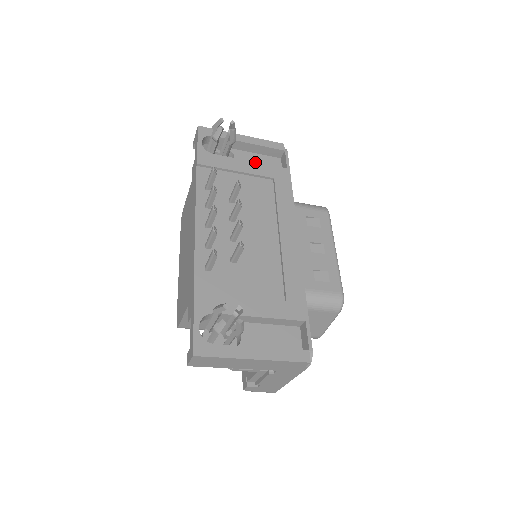
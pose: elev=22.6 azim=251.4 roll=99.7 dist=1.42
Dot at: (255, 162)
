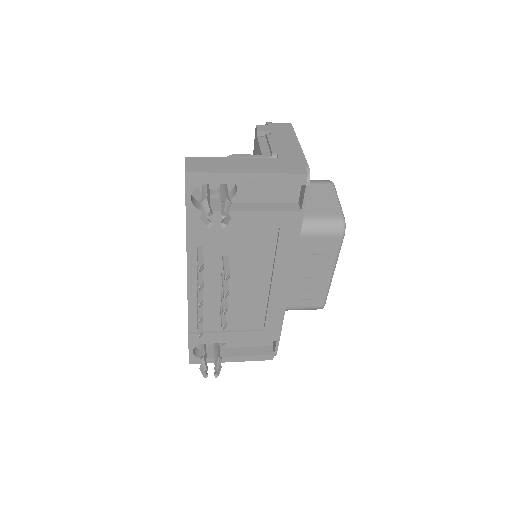
Dot at: (259, 211)
